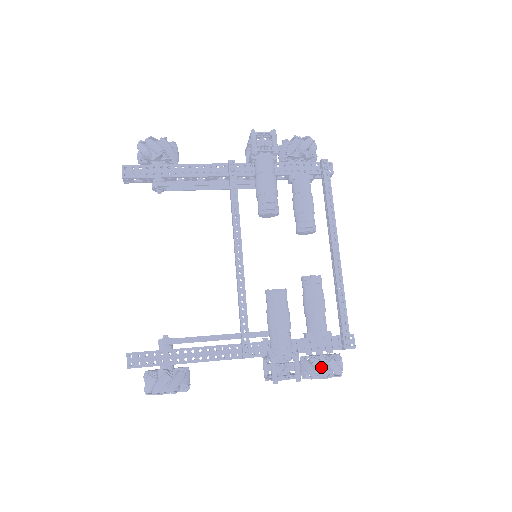
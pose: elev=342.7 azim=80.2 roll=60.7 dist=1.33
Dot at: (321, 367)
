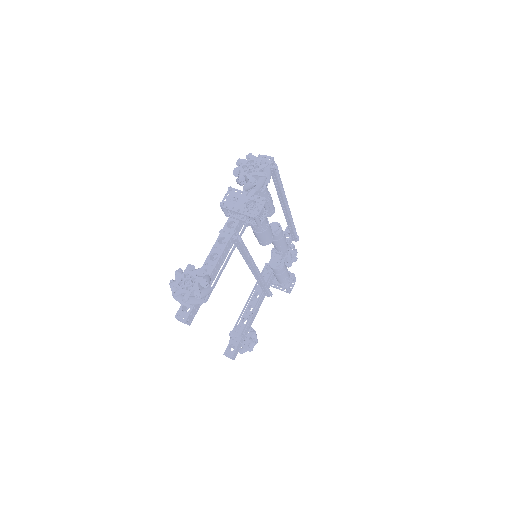
Dot at: occluded
